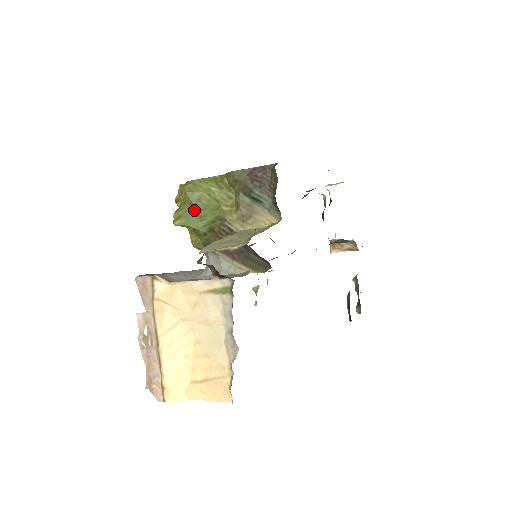
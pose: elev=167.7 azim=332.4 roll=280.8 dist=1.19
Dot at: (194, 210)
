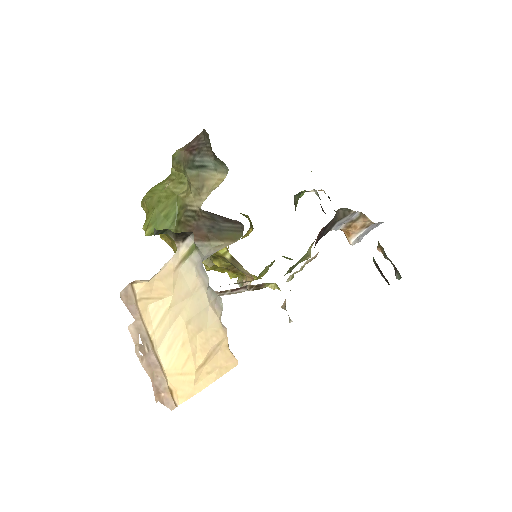
Dot at: (158, 213)
